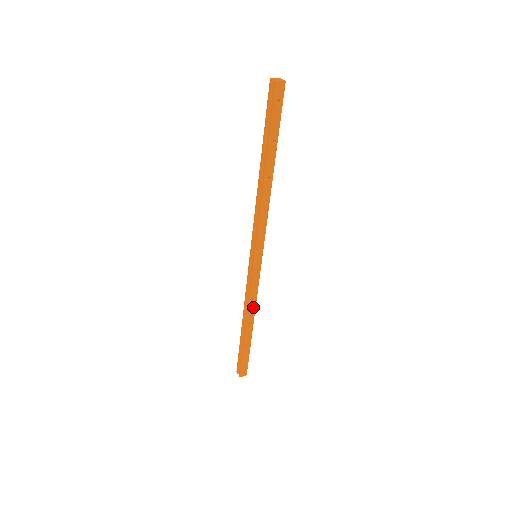
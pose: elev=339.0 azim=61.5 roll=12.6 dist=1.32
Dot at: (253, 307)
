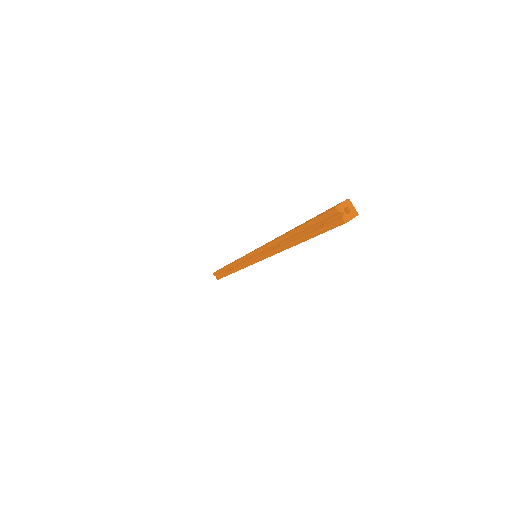
Dot at: occluded
